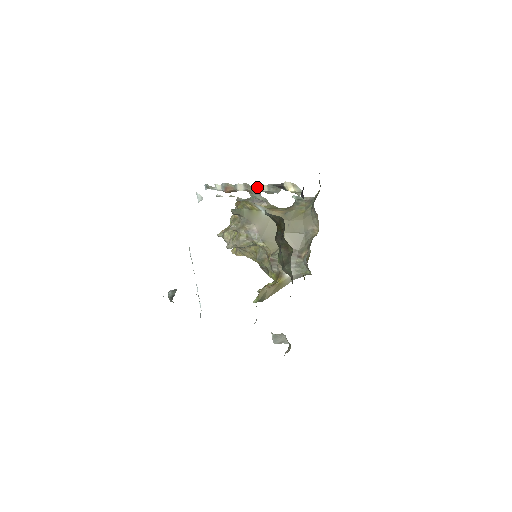
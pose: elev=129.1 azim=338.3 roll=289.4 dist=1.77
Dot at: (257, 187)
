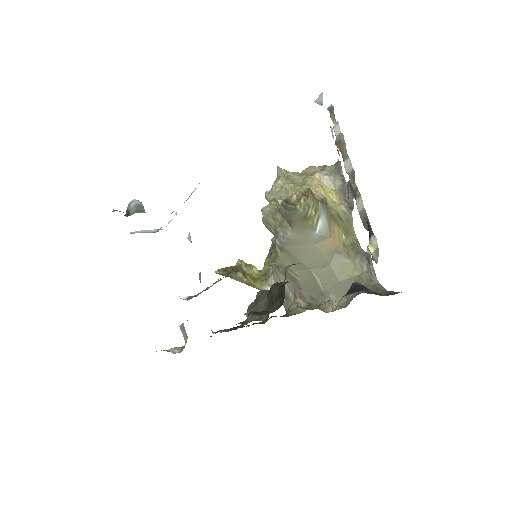
Dot at: (357, 193)
